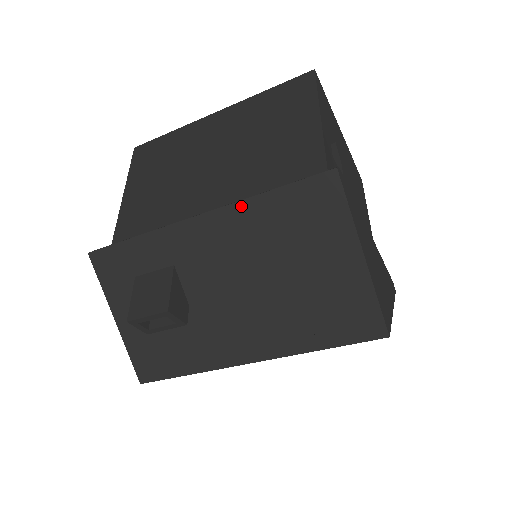
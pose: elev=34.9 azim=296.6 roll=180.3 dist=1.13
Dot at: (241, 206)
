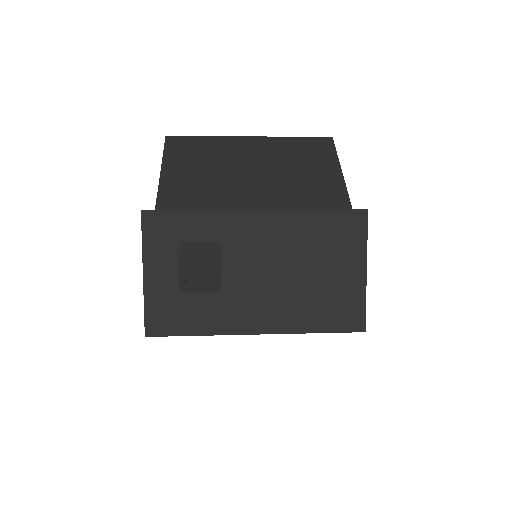
Dot at: (293, 213)
